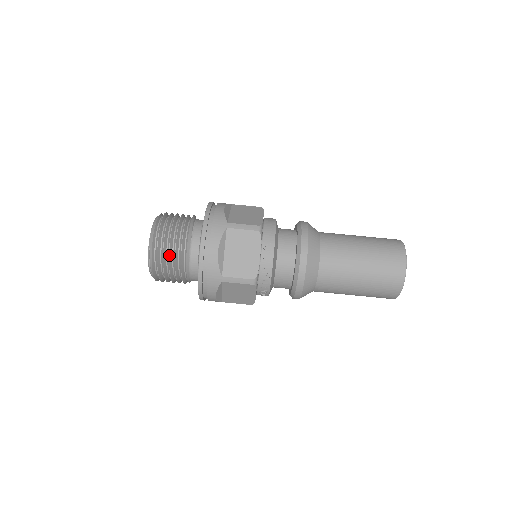
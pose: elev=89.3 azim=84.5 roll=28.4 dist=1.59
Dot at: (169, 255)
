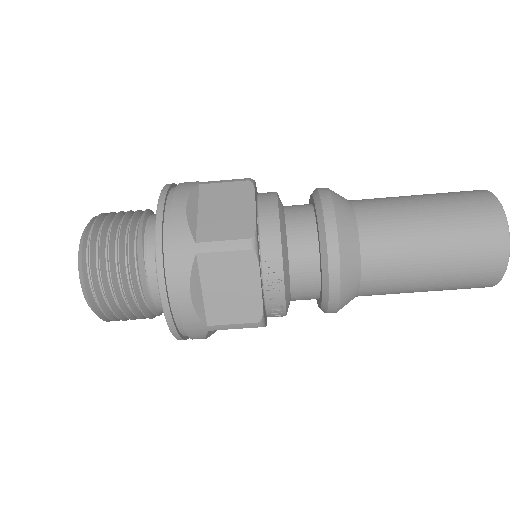
Dot at: (117, 301)
